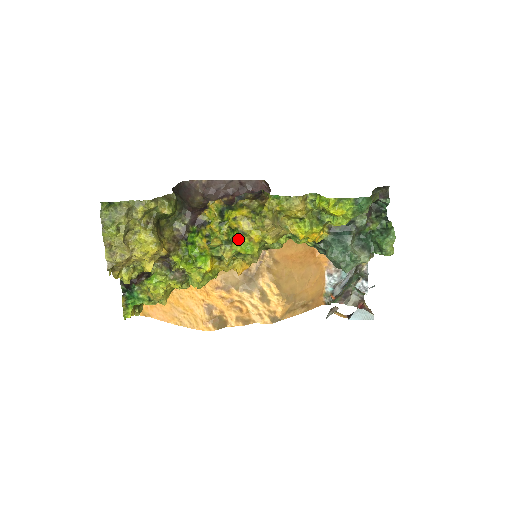
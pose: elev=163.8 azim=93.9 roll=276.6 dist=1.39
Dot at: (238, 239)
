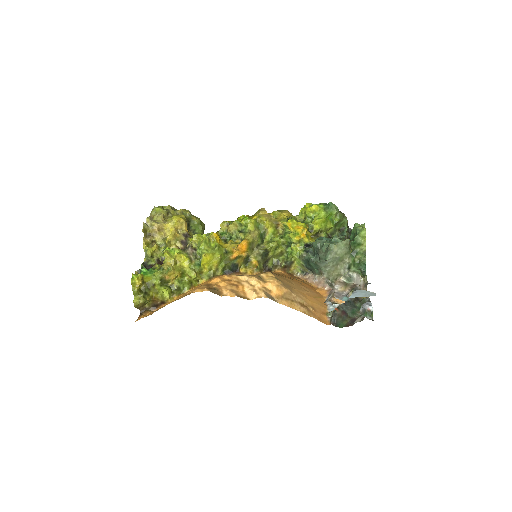
Dot at: (240, 217)
